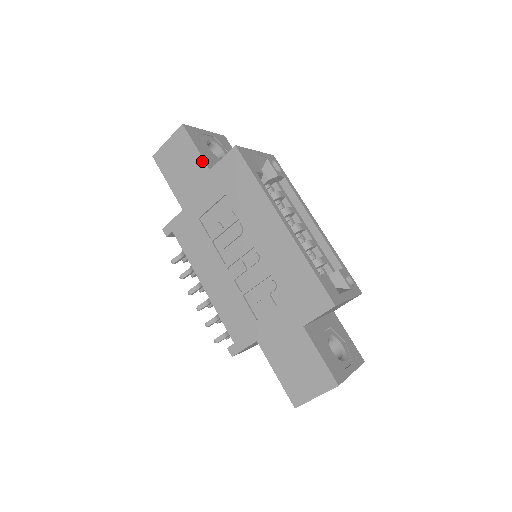
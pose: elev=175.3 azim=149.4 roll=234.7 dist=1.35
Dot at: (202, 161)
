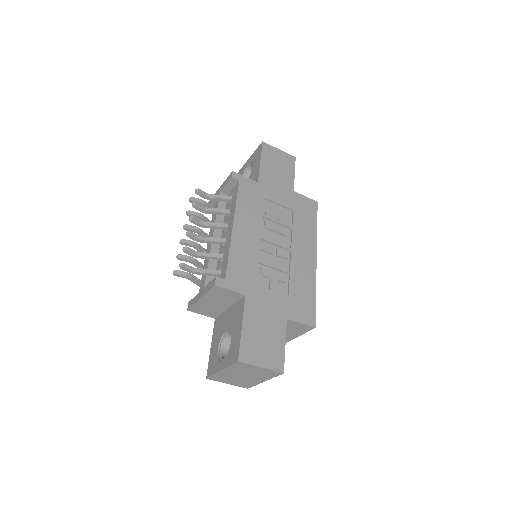
Dot at: (293, 183)
